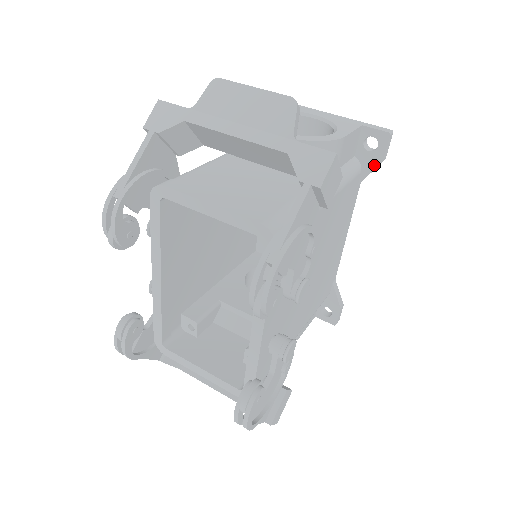
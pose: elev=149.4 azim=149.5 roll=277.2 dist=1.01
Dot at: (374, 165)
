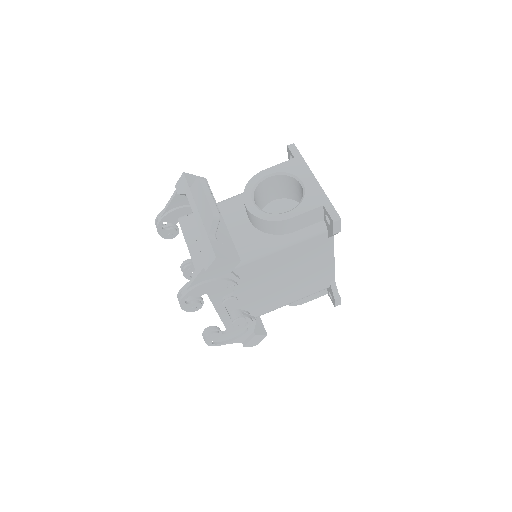
Dot at: (331, 233)
